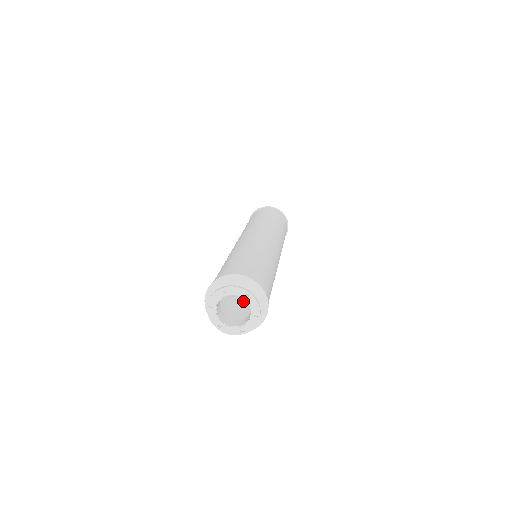
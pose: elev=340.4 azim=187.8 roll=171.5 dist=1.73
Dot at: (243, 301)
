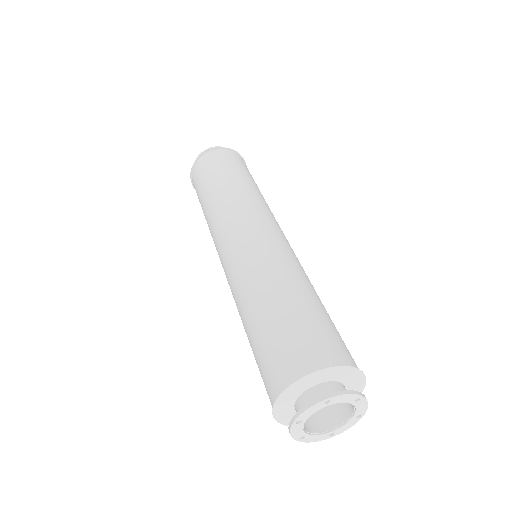
Dot at: occluded
